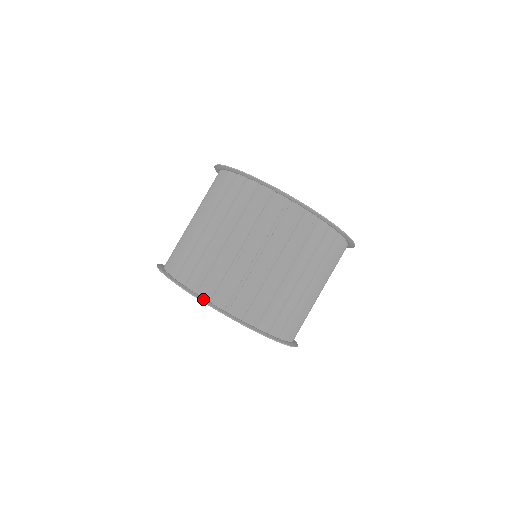
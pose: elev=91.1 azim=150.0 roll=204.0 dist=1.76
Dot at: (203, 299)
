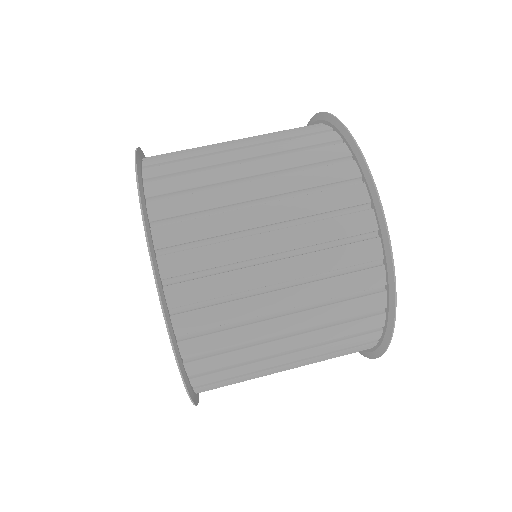
Dot at: (145, 209)
